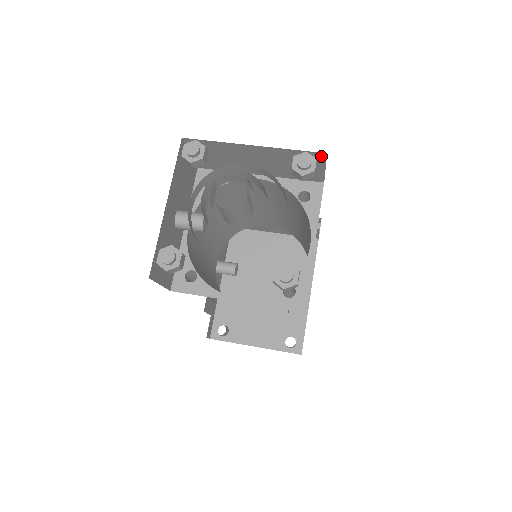
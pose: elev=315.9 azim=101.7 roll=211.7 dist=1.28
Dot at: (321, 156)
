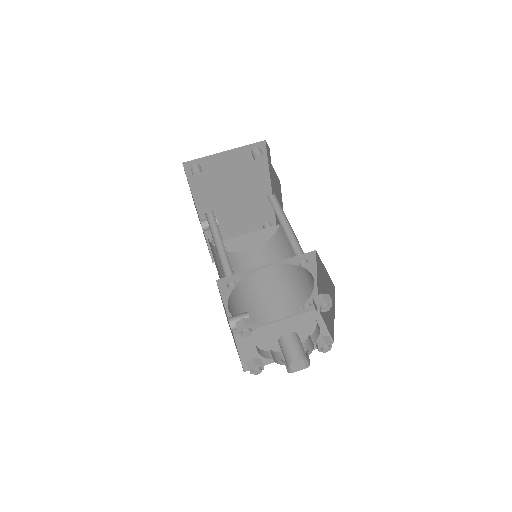
Dot at: occluded
